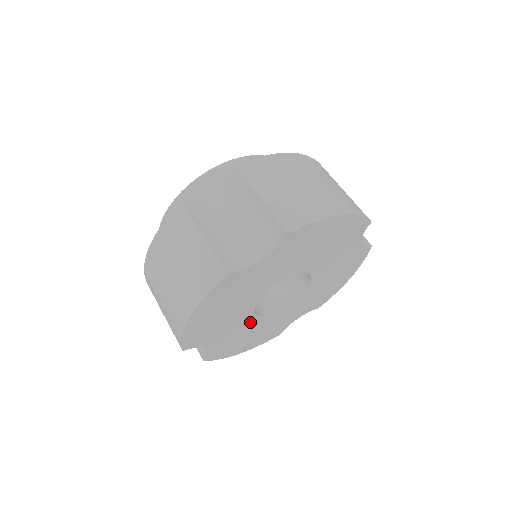
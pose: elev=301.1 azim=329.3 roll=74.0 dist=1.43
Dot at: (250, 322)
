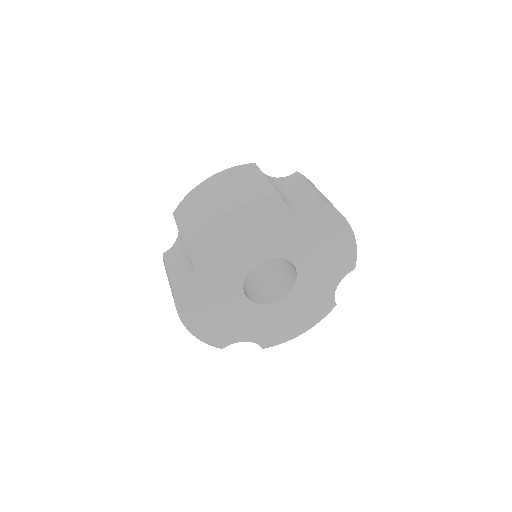
Dot at: (233, 287)
